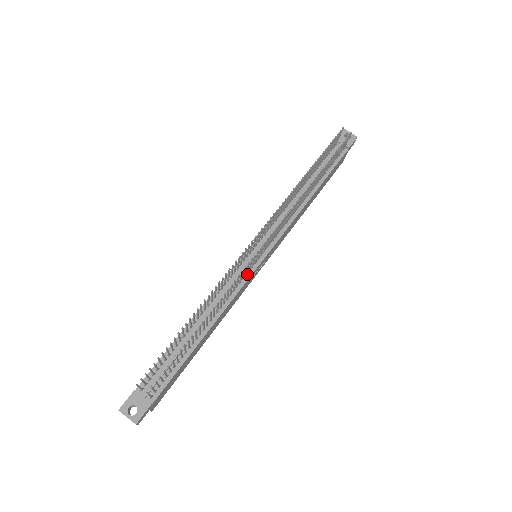
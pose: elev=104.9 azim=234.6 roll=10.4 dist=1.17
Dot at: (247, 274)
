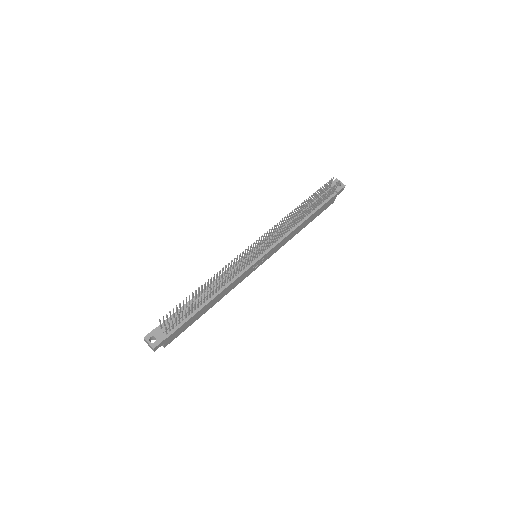
Dot at: (247, 266)
